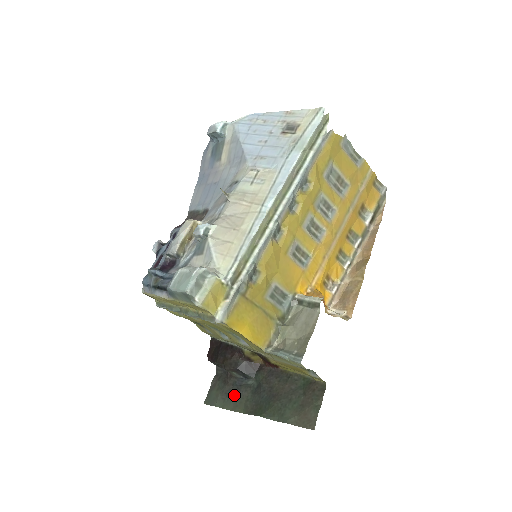
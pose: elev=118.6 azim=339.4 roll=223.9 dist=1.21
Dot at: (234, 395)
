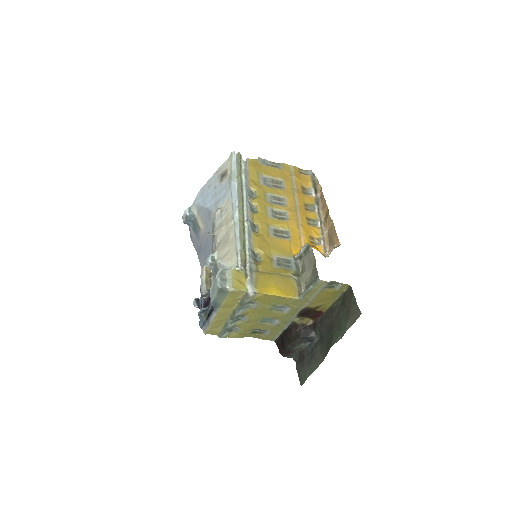
Dot at: (312, 358)
